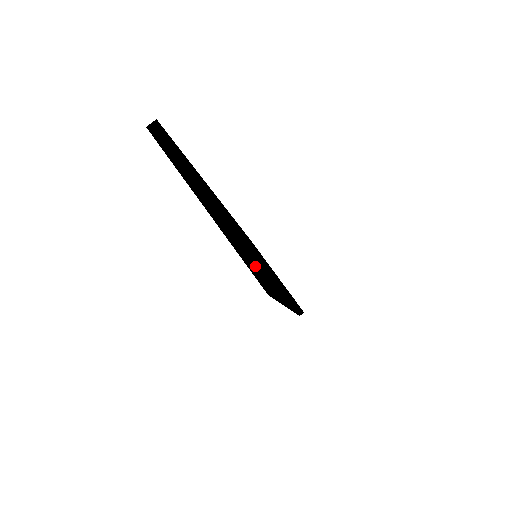
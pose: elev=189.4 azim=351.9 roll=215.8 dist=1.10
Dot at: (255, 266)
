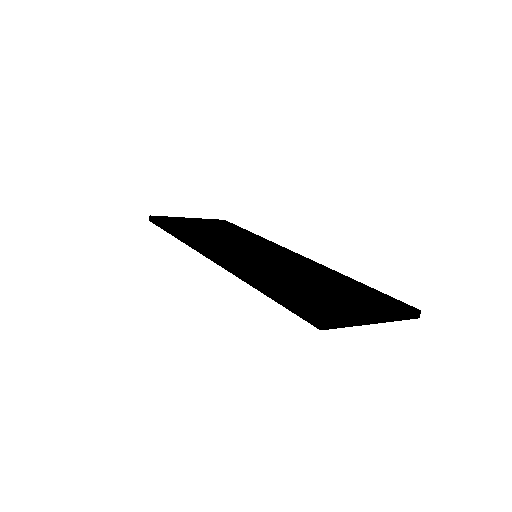
Dot at: (409, 316)
